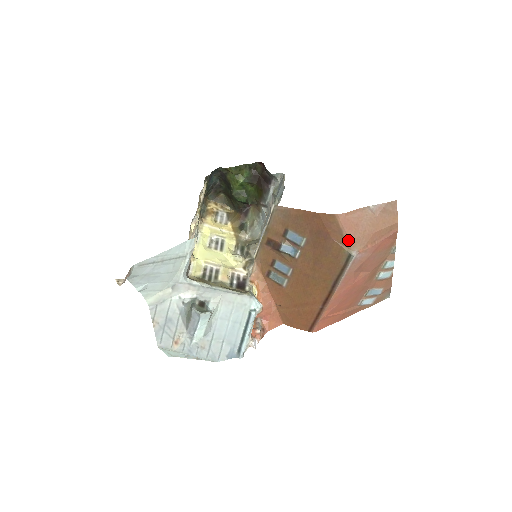
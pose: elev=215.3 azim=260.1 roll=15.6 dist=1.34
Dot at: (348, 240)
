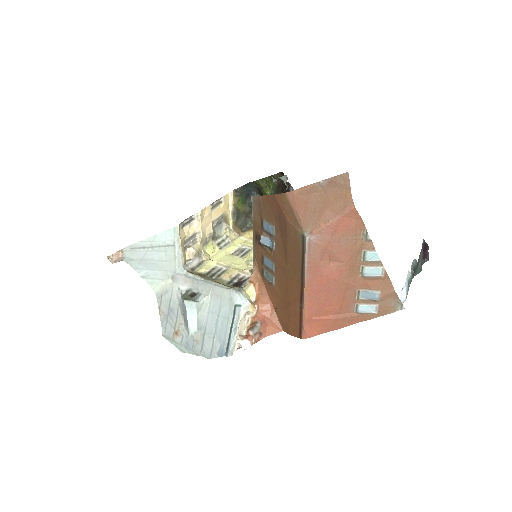
Dot at: (299, 220)
